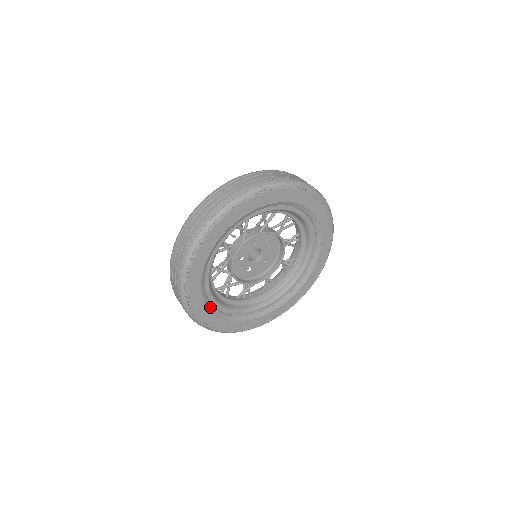
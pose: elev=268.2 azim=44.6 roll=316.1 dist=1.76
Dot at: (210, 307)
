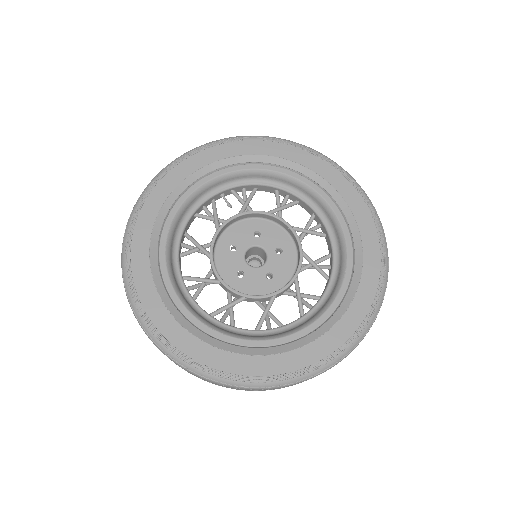
Dot at: (155, 271)
